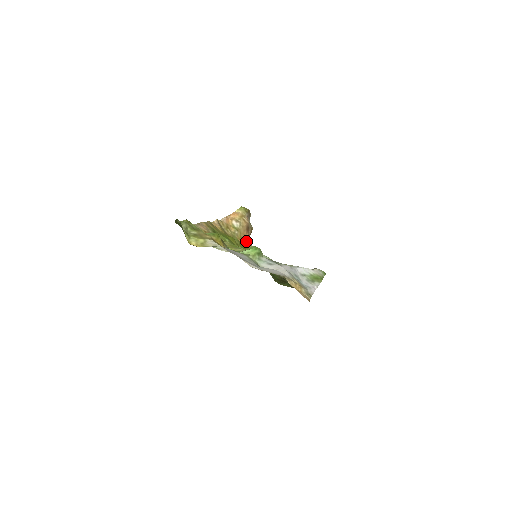
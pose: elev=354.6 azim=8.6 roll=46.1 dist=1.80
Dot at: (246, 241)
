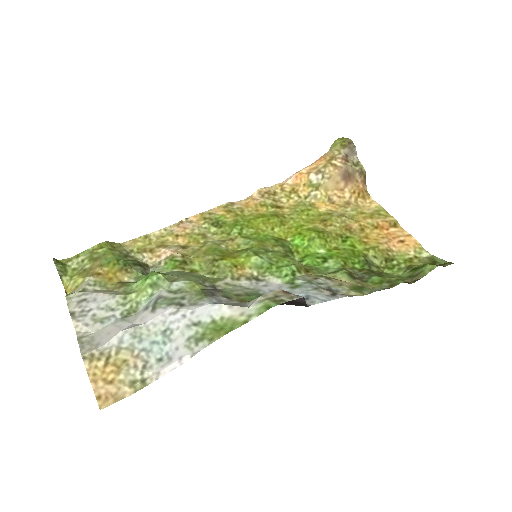
Dot at: (347, 199)
